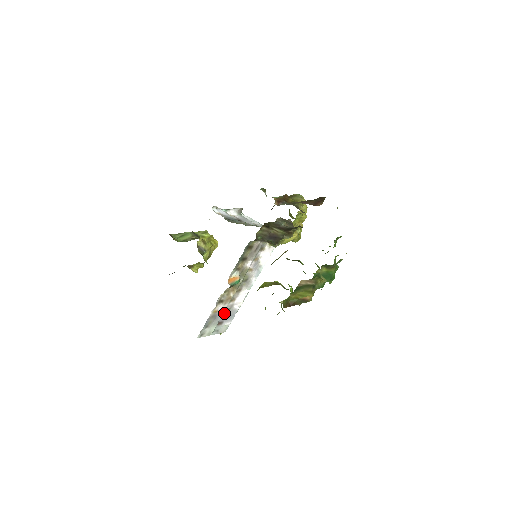
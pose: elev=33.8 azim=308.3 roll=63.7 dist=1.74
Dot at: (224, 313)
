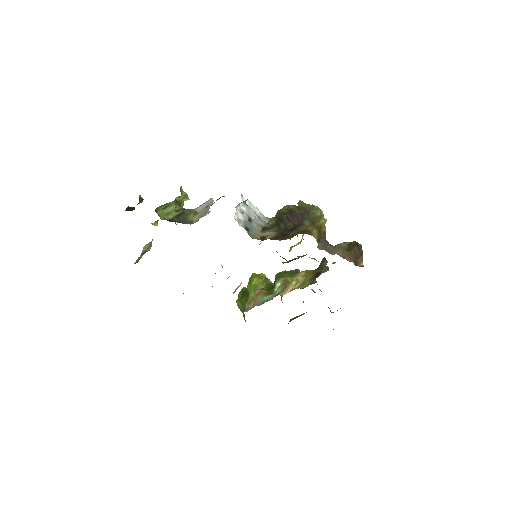
Dot at: occluded
